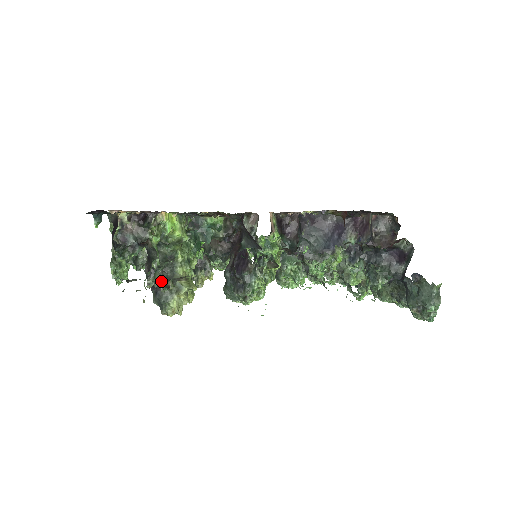
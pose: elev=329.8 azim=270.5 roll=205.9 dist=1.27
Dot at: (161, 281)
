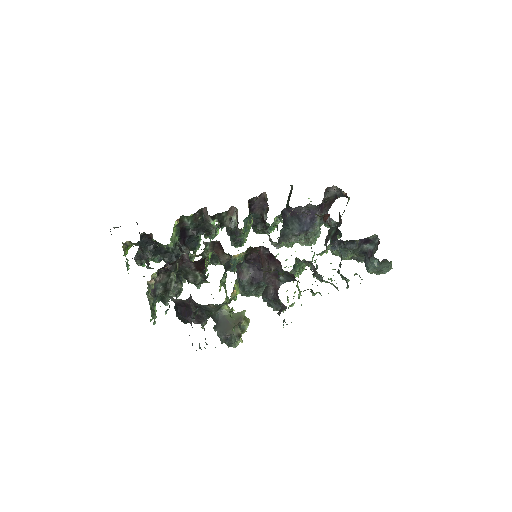
Dot at: (208, 317)
